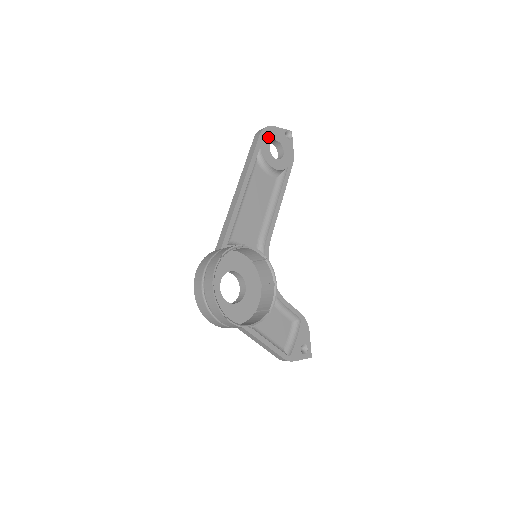
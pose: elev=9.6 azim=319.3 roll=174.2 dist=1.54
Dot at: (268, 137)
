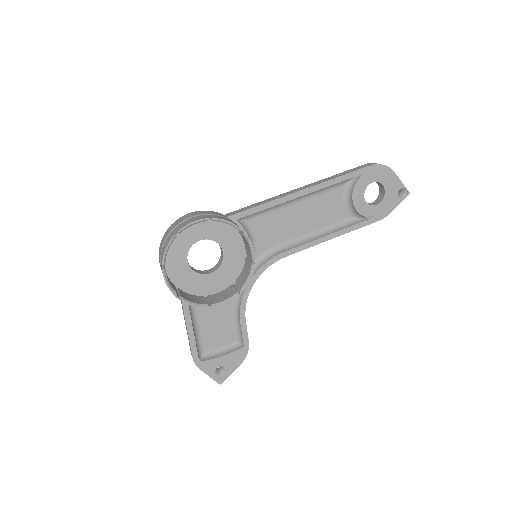
Dot at: (377, 175)
